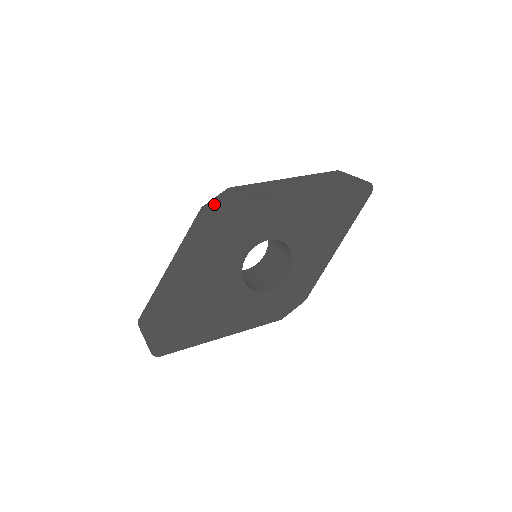
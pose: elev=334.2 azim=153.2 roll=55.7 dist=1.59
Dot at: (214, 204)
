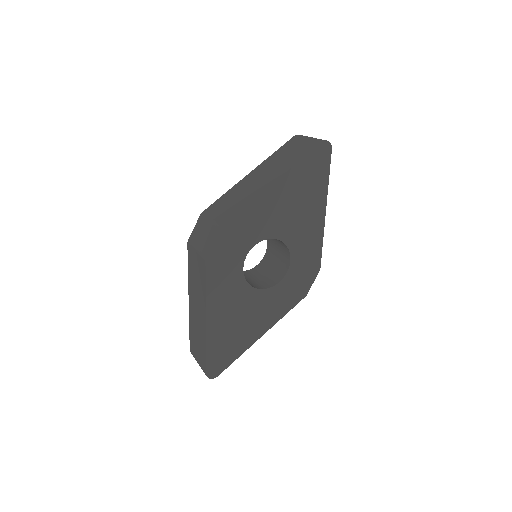
Dot at: (195, 236)
